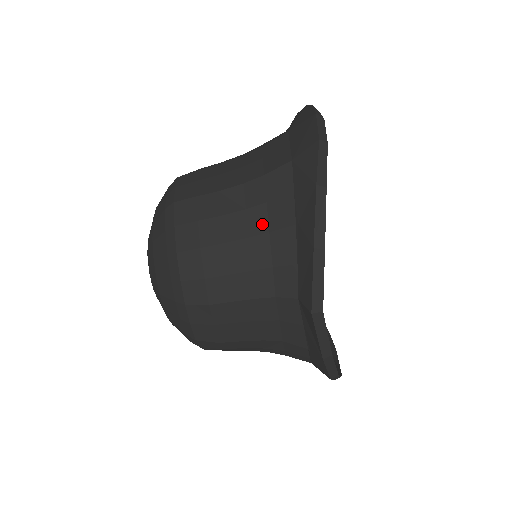
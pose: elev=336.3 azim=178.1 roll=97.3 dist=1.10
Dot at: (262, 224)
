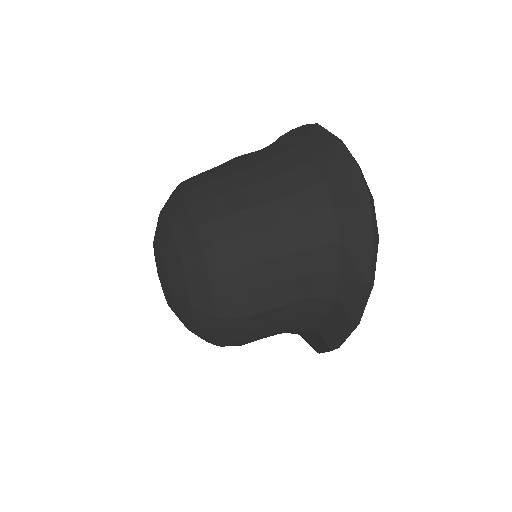
Dot at: (305, 292)
